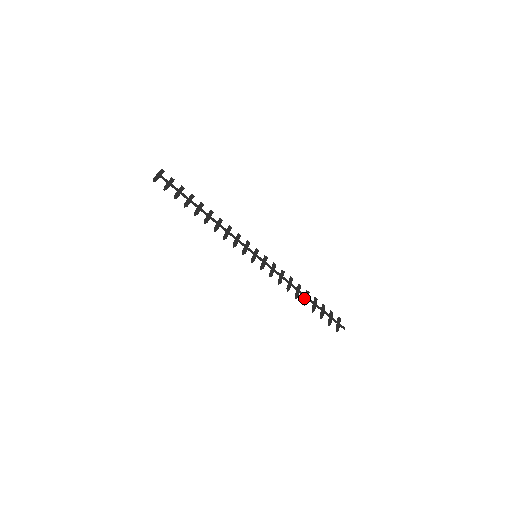
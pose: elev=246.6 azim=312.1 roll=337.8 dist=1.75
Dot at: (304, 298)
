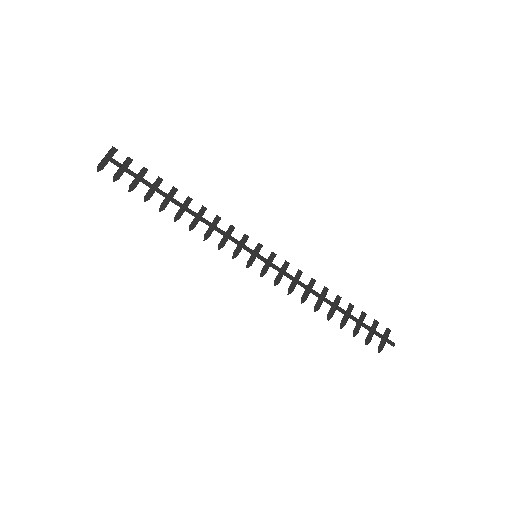
Dot at: (330, 308)
